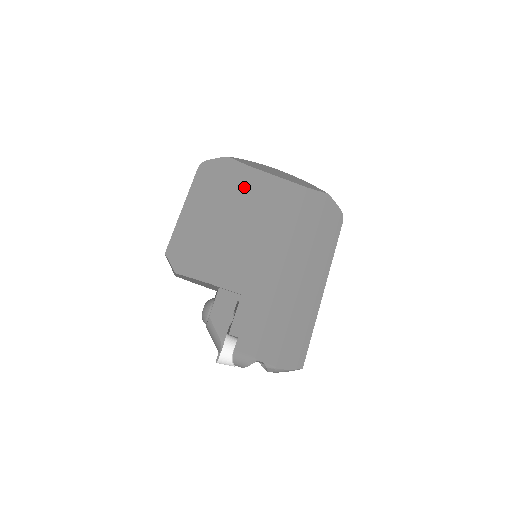
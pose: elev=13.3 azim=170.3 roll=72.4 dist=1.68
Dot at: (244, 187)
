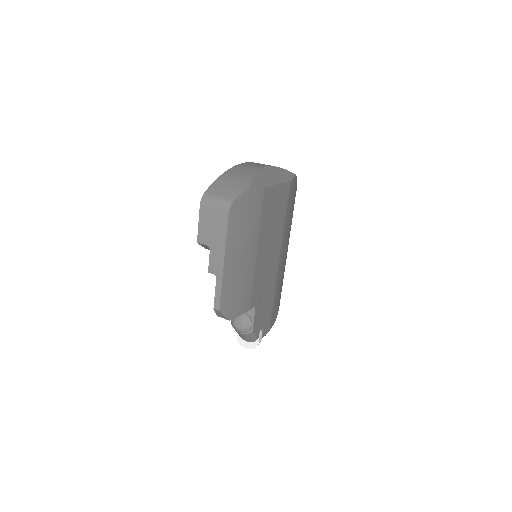
Dot at: (263, 212)
